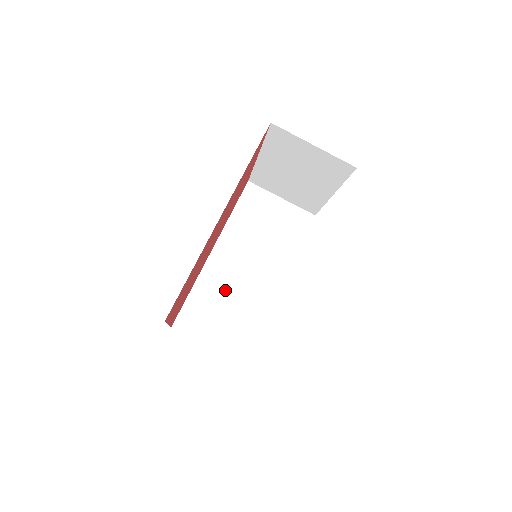
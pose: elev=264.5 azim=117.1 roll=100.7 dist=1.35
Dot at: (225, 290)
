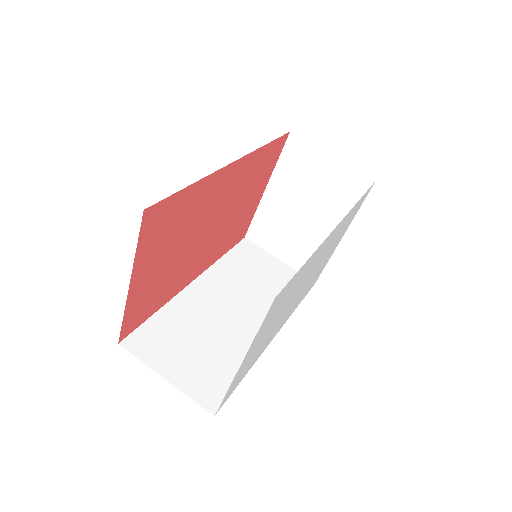
Dot at: (201, 322)
